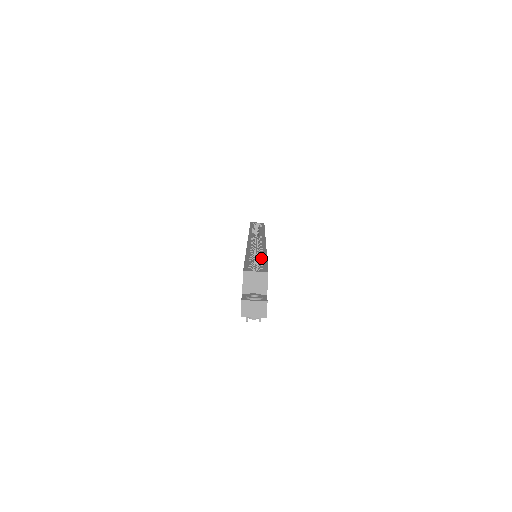
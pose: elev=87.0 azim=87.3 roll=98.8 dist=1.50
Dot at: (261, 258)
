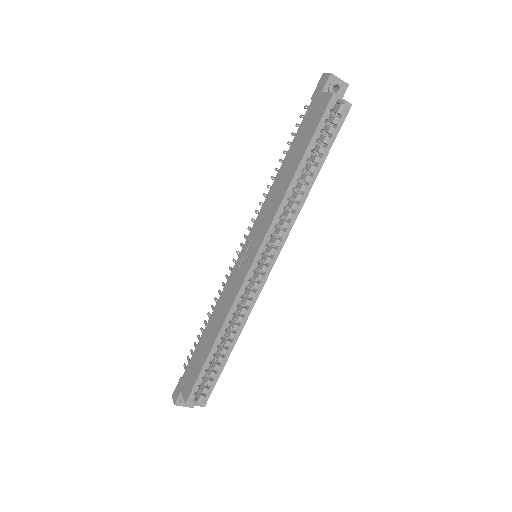
Dot at: (221, 361)
